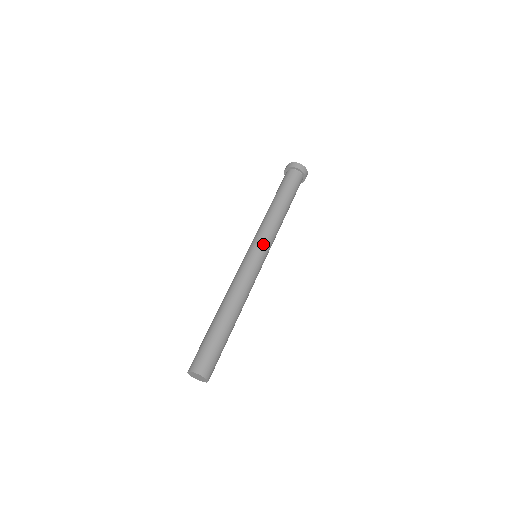
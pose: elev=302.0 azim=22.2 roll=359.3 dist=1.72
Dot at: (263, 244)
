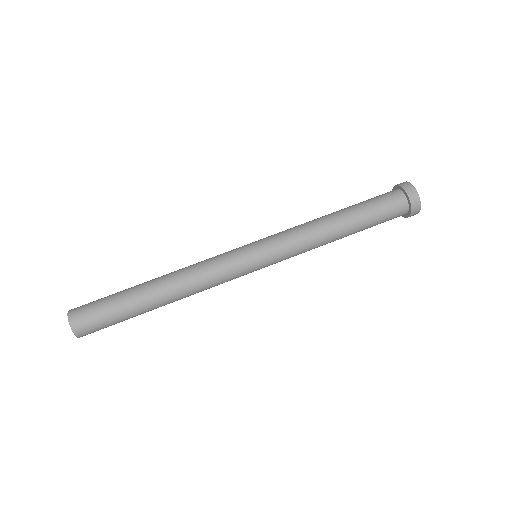
Dot at: (271, 250)
